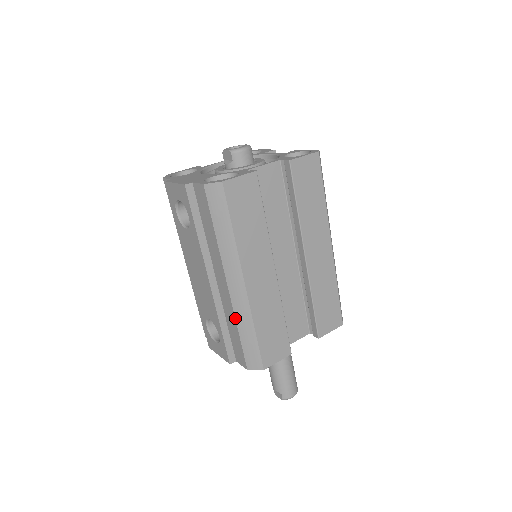
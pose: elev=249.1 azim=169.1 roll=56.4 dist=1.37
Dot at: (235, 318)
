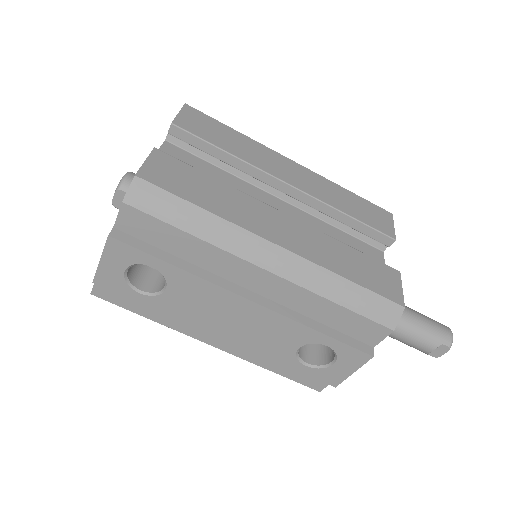
Dot at: (316, 294)
